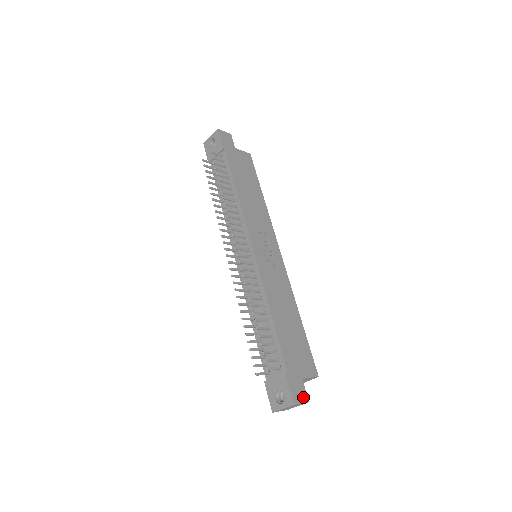
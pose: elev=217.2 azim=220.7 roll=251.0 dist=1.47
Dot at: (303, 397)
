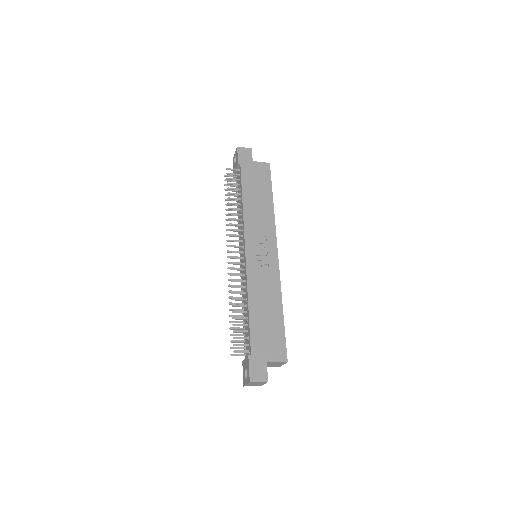
Dot at: (262, 377)
